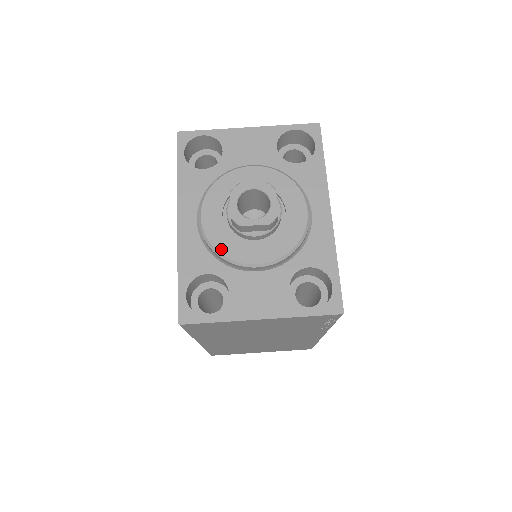
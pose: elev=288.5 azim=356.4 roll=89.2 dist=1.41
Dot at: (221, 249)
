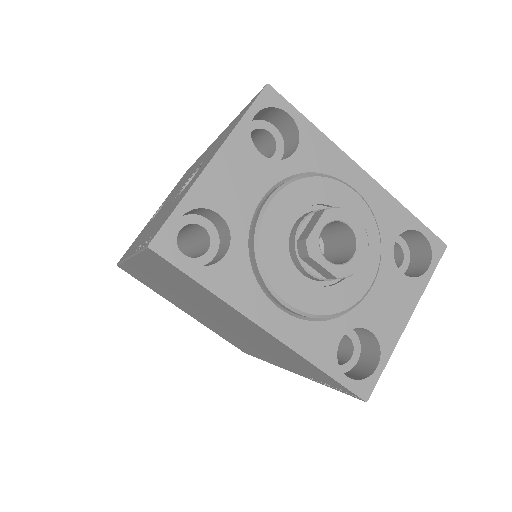
Dot at: (335, 309)
